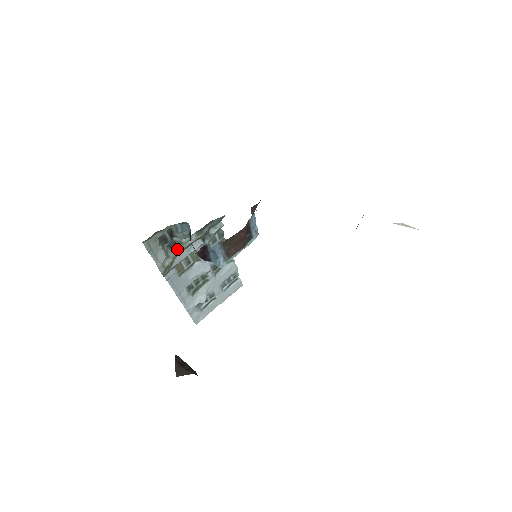
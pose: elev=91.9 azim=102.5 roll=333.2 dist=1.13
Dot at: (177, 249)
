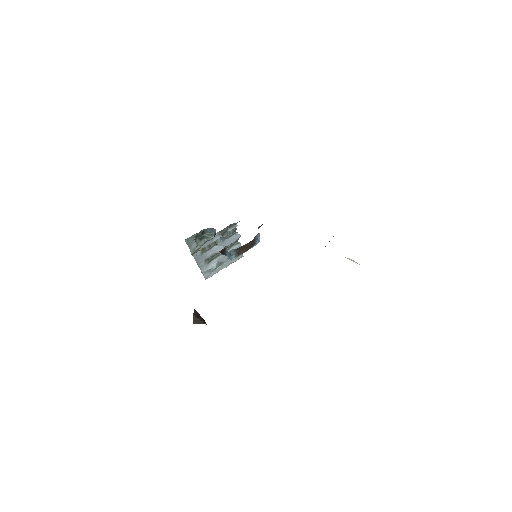
Dot at: (204, 241)
